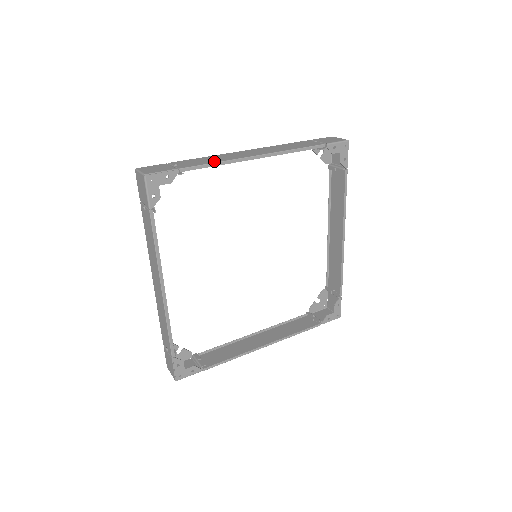
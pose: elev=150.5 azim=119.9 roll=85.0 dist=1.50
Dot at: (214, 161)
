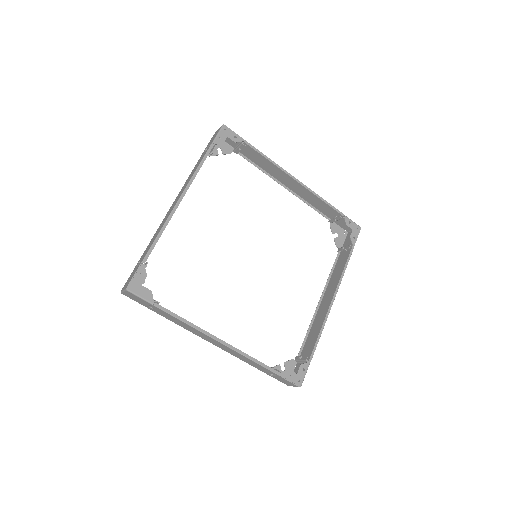
Dot at: (157, 234)
